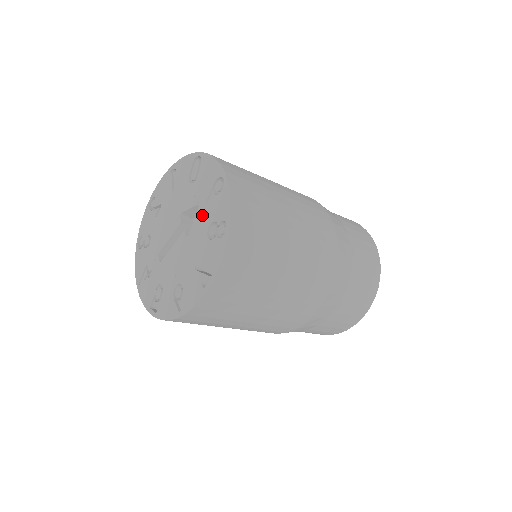
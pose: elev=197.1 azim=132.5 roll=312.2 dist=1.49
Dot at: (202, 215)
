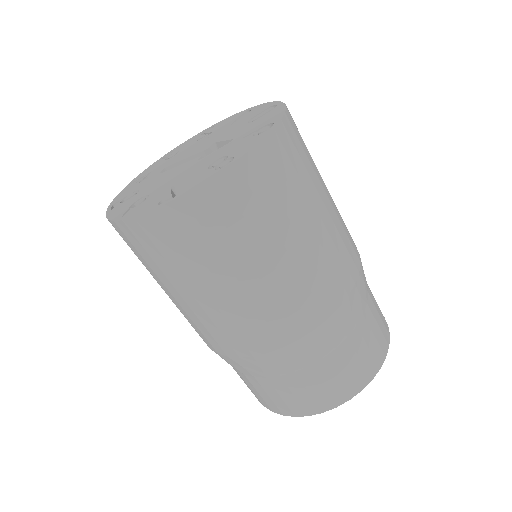
Dot at: (226, 148)
